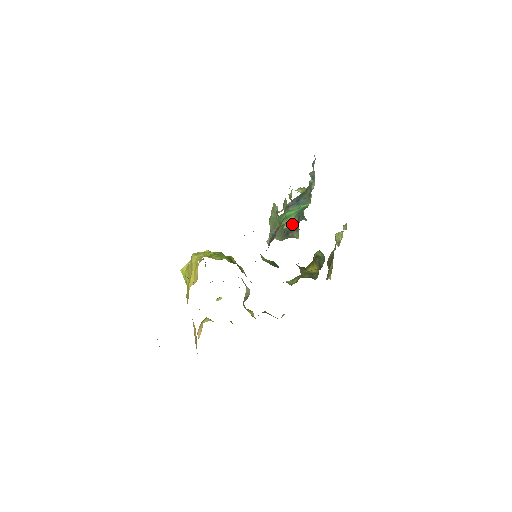
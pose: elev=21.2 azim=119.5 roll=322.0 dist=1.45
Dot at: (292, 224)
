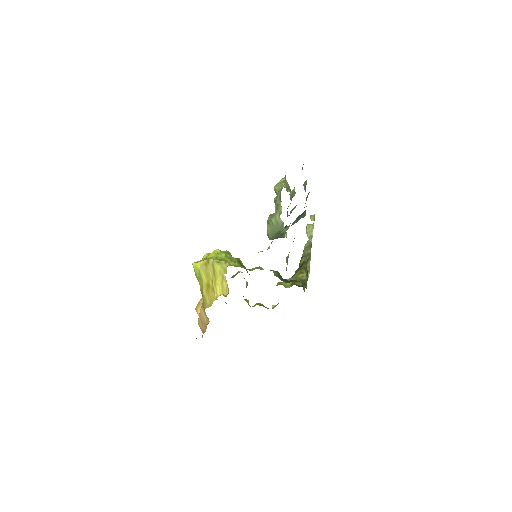
Dot at: (286, 230)
